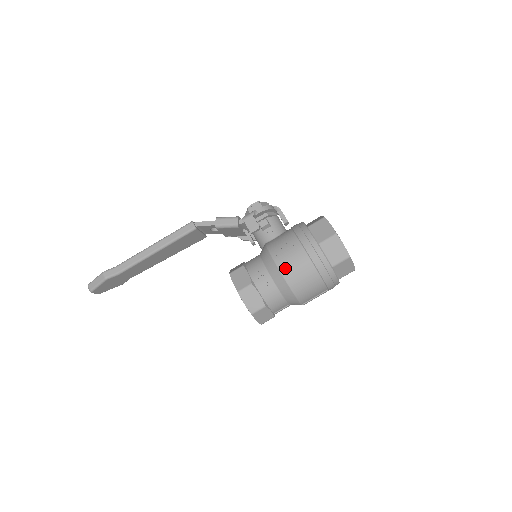
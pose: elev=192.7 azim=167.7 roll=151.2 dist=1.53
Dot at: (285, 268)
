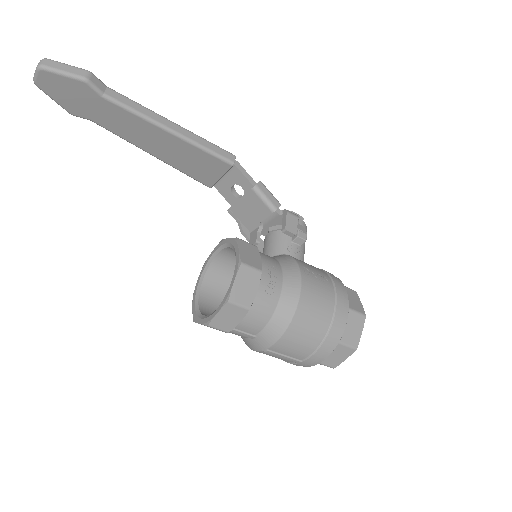
Dot at: (307, 293)
